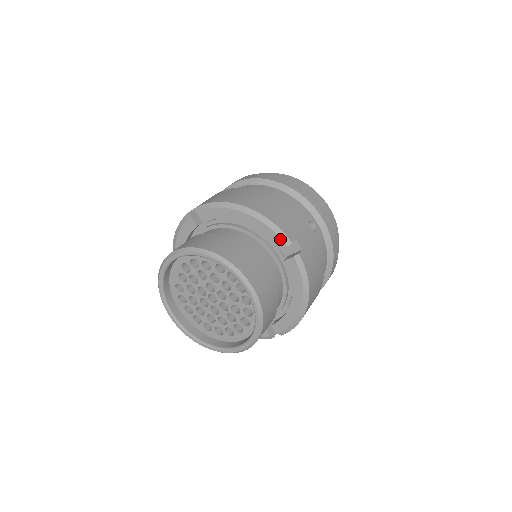
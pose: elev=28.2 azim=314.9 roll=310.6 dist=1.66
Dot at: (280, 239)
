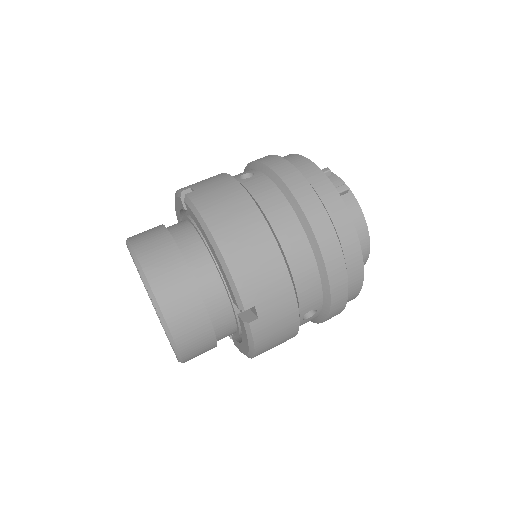
Dot at: (178, 198)
